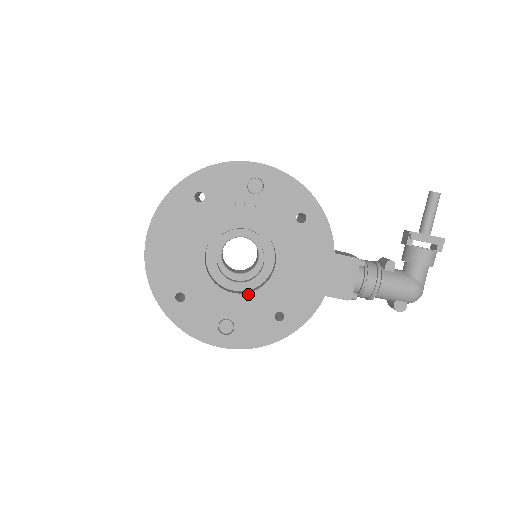
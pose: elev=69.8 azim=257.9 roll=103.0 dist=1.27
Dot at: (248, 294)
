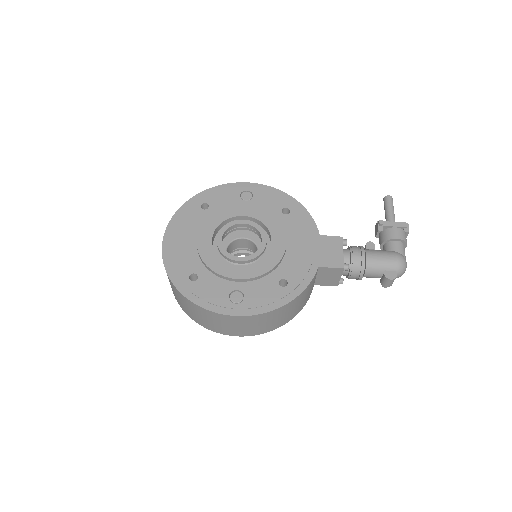
Dot at: (252, 265)
